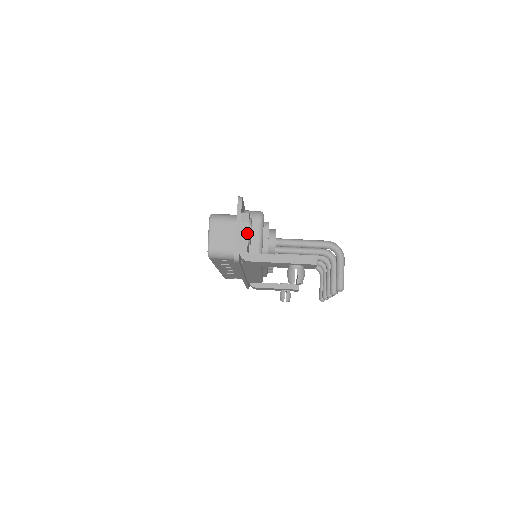
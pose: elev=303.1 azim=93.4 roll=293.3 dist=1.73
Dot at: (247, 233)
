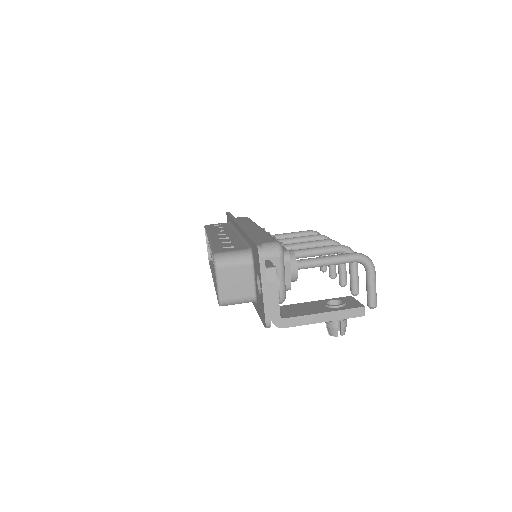
Dot at: (277, 295)
